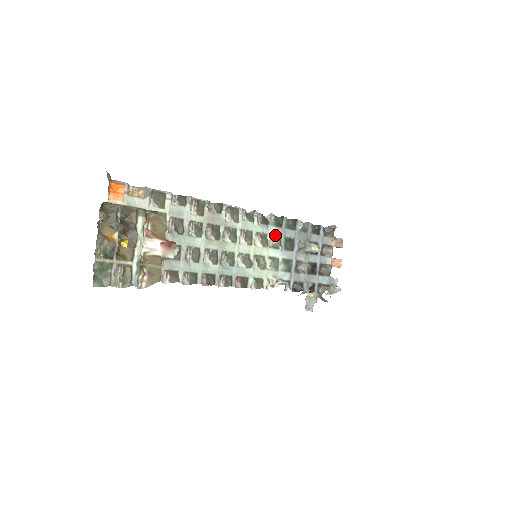
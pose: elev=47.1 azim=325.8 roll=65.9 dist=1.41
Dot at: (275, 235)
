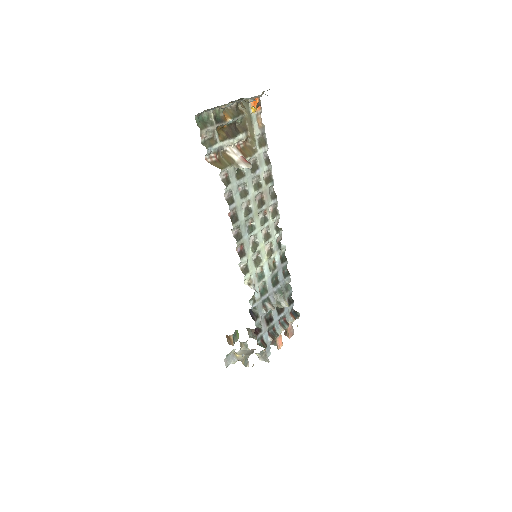
Dot at: (275, 261)
